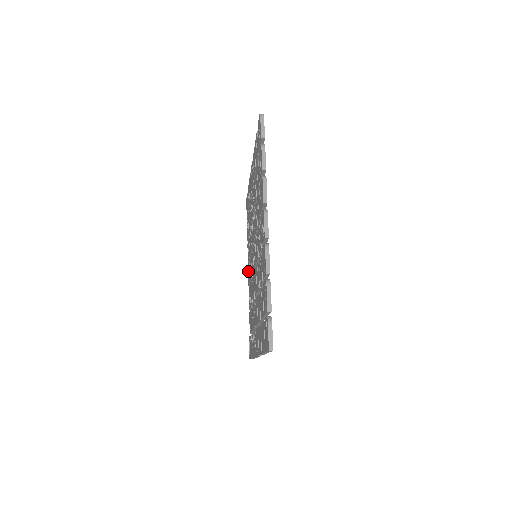
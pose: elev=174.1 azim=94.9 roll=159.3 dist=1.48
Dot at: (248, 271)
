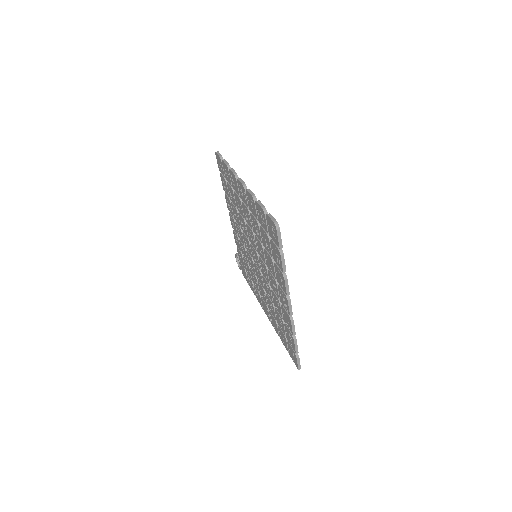
Dot at: (230, 218)
